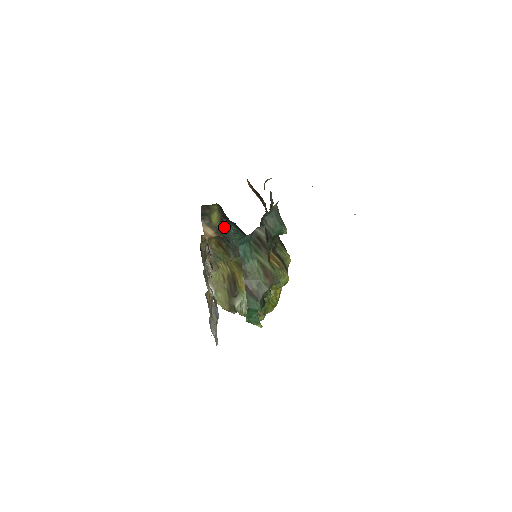
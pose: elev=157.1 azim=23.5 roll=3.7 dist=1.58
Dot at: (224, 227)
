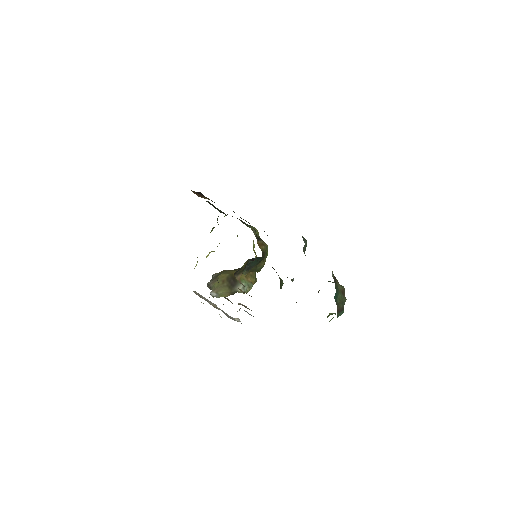
Dot at: (247, 264)
